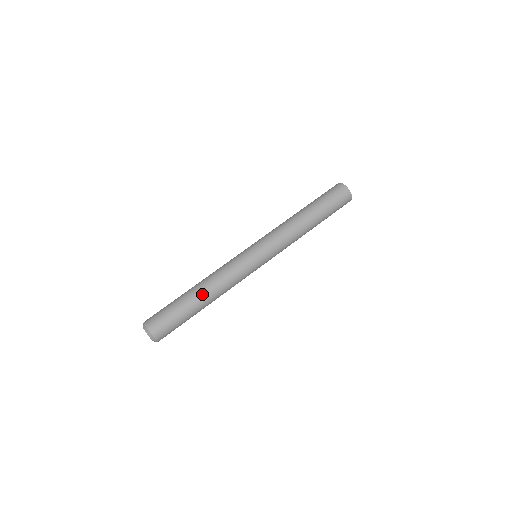
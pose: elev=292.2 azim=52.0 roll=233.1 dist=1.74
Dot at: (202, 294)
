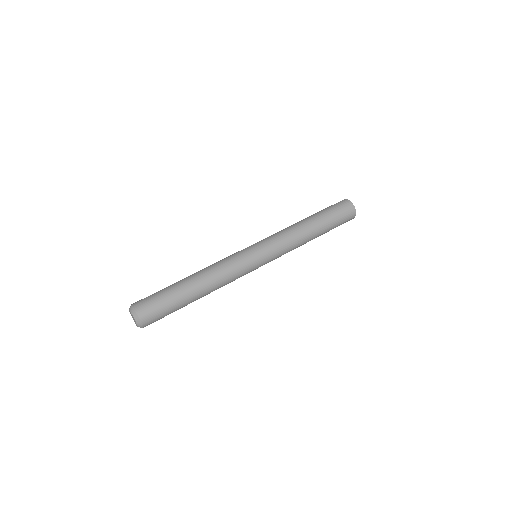
Dot at: (191, 275)
